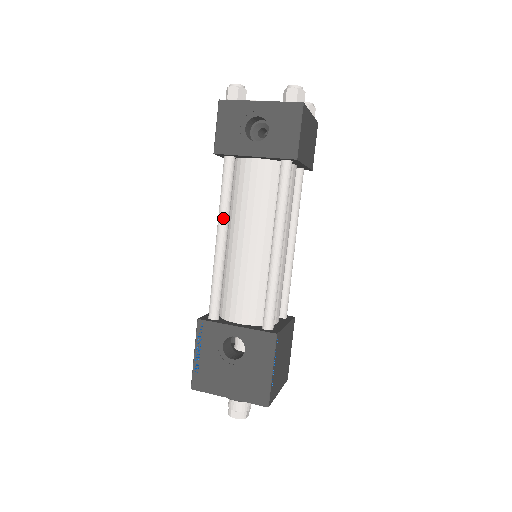
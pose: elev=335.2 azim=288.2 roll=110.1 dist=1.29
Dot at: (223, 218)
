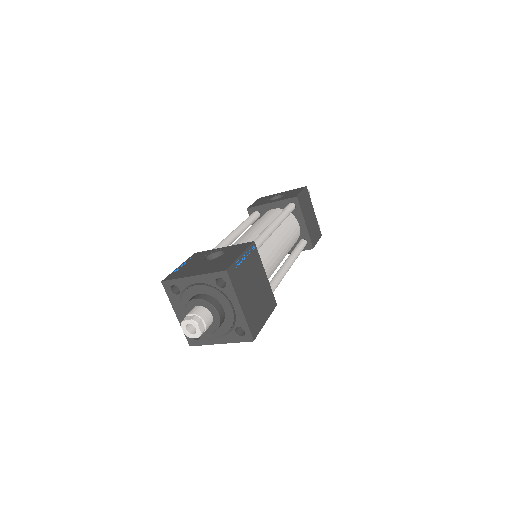
Dot at: (240, 226)
